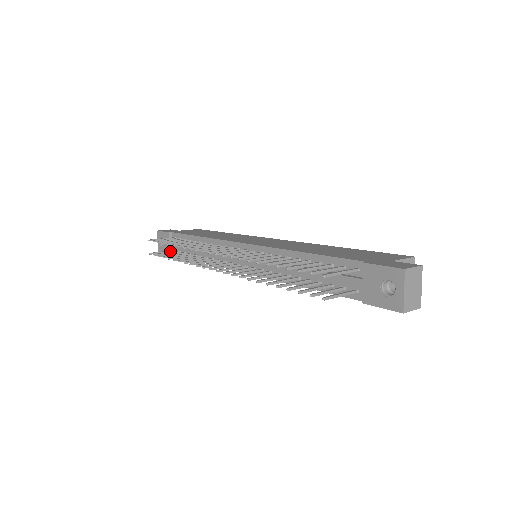
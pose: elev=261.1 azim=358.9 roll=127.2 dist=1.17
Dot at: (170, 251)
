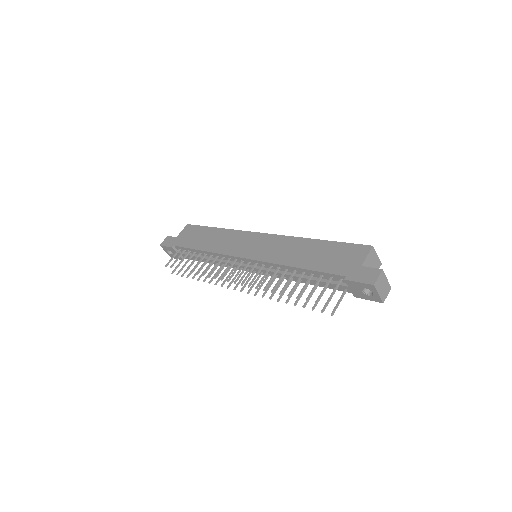
Dot at: occluded
